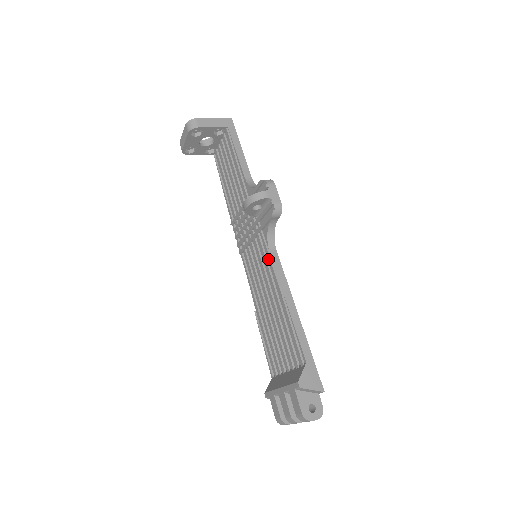
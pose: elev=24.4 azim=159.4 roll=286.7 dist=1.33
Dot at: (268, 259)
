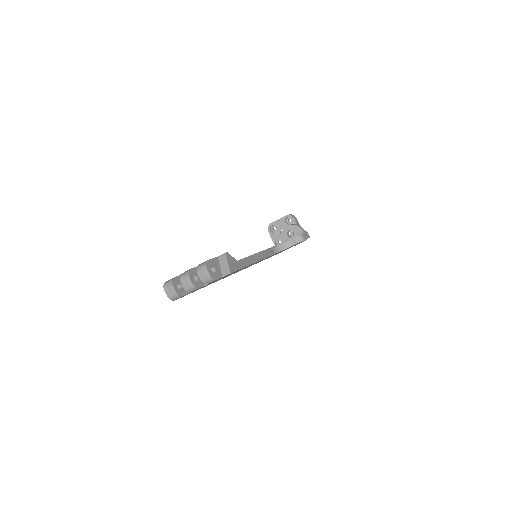
Dot at: occluded
